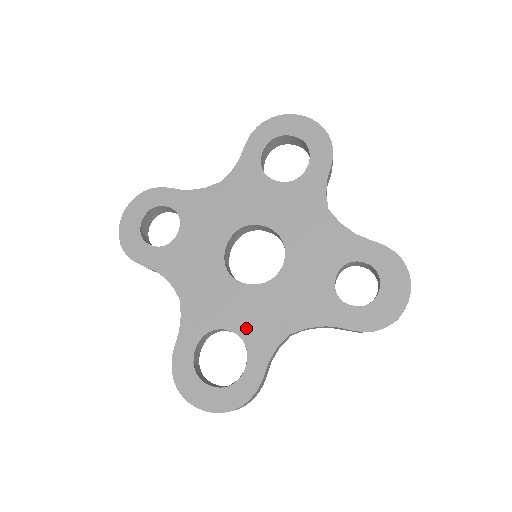
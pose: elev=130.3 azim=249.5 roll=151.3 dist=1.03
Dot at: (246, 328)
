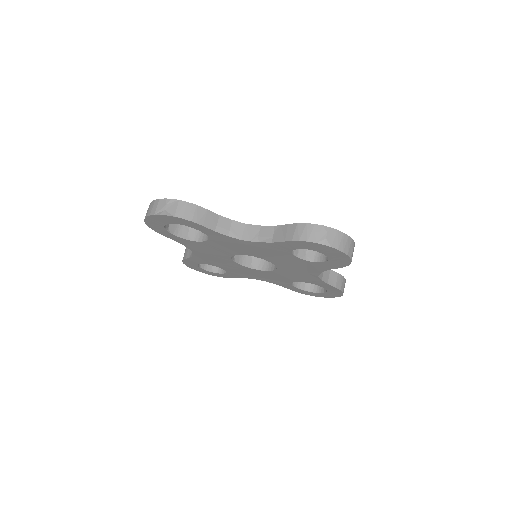
Dot at: occluded
